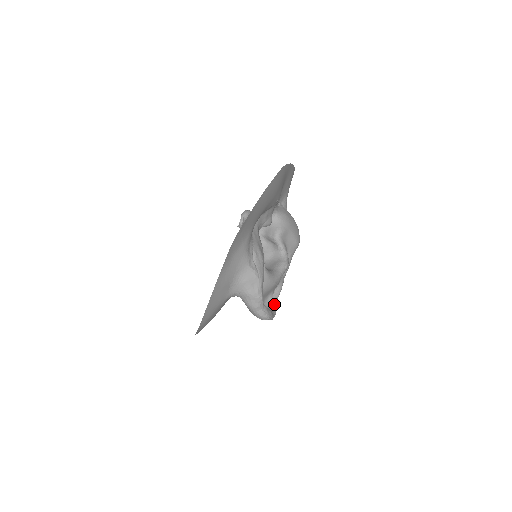
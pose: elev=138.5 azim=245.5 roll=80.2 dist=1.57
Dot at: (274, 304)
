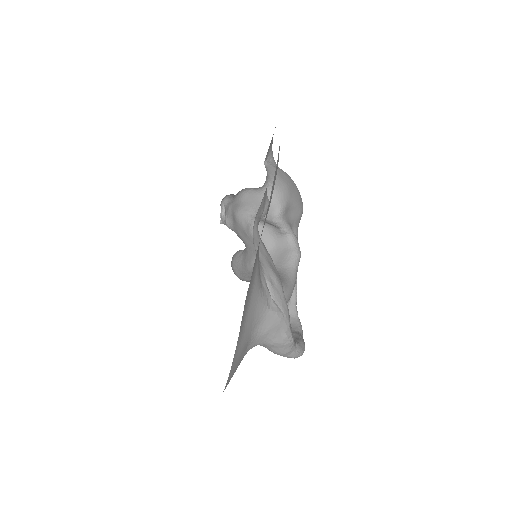
Dot at: (295, 313)
